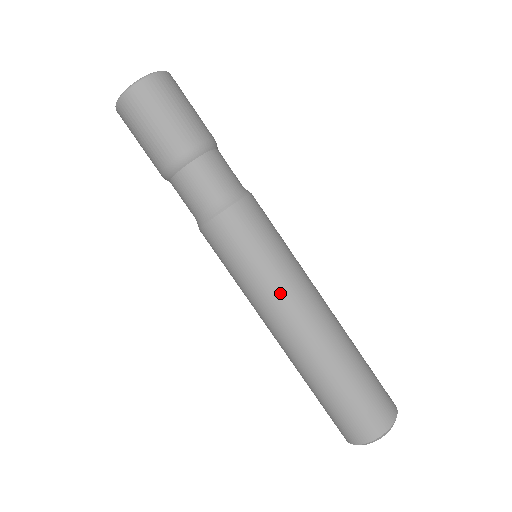
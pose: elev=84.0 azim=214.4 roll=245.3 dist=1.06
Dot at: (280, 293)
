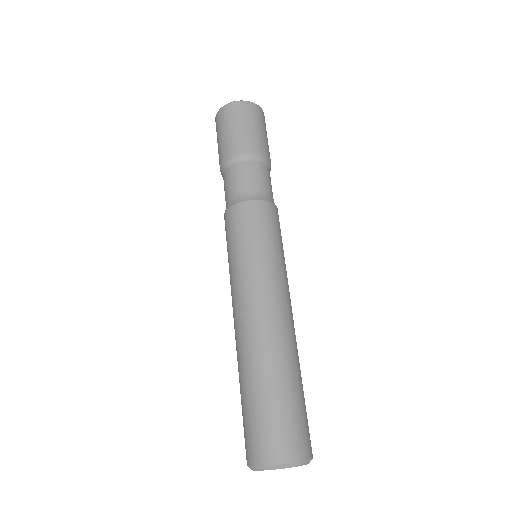
Dot at: (249, 281)
